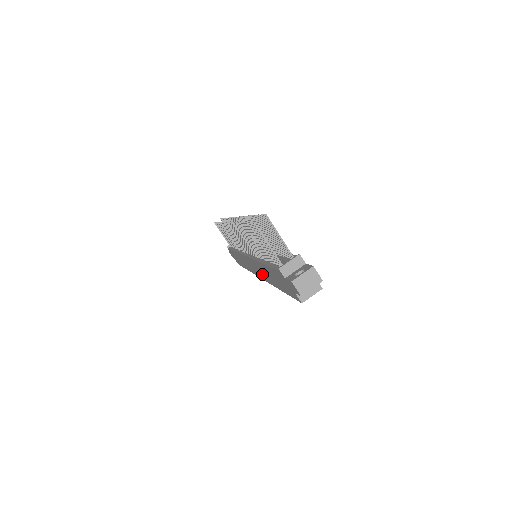
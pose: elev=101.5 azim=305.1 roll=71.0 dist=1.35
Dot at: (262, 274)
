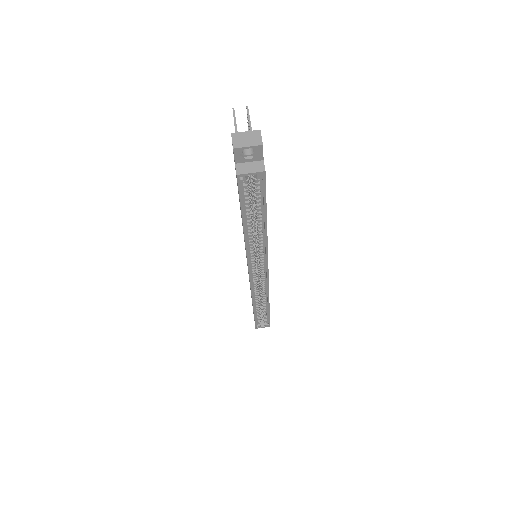
Dot at: (245, 248)
